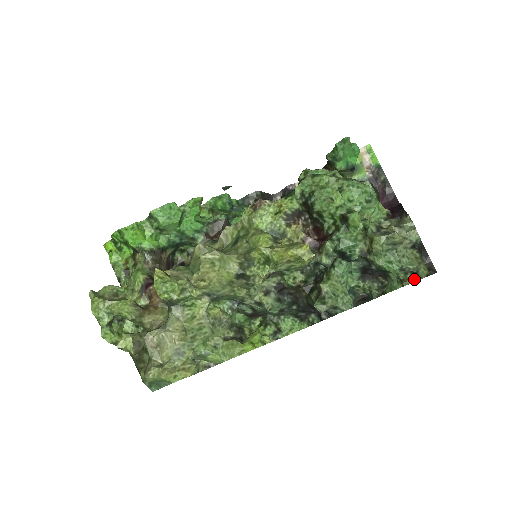
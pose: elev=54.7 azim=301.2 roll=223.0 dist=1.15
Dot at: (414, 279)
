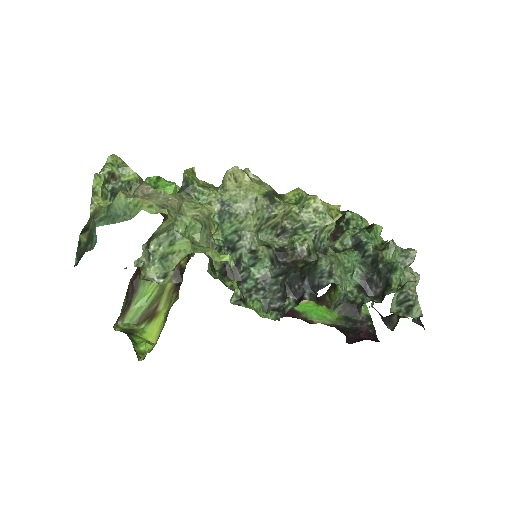
Dot at: (407, 314)
